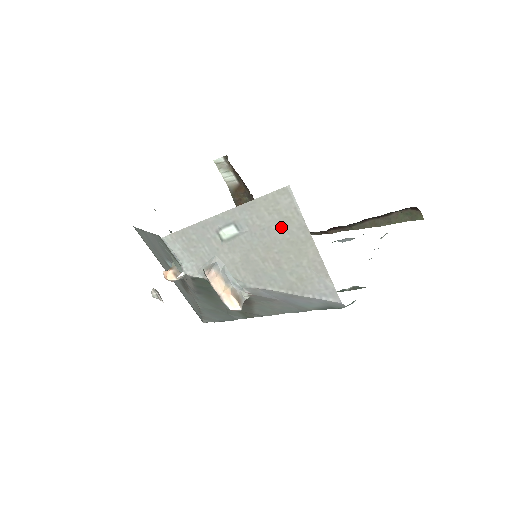
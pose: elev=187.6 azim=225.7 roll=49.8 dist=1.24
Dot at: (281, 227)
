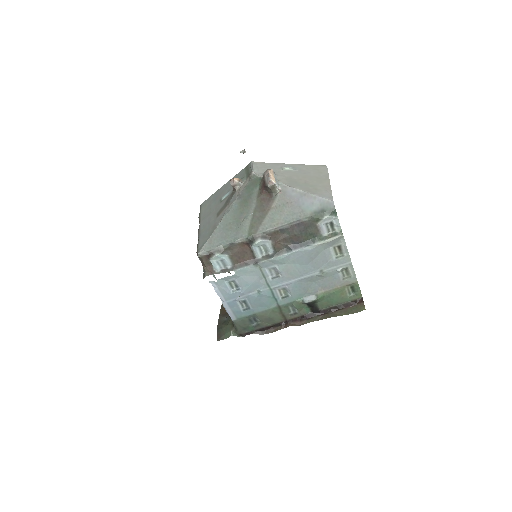
Dot at: (316, 173)
